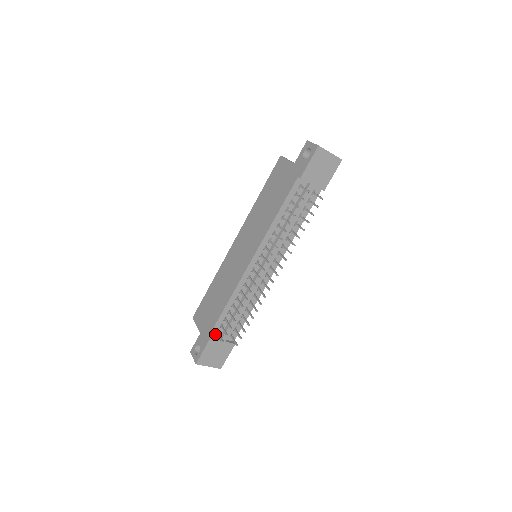
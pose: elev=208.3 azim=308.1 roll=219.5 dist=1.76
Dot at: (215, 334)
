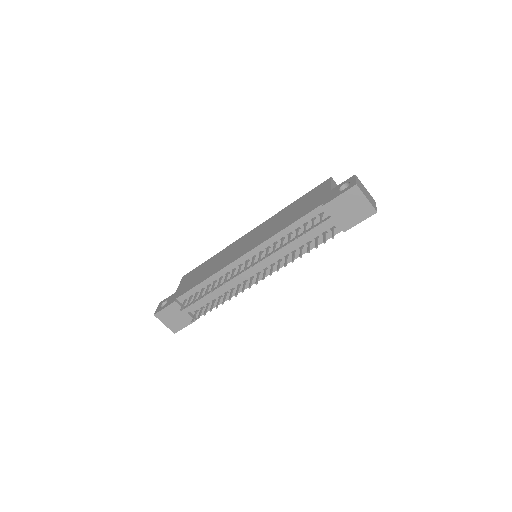
Dot at: (182, 300)
